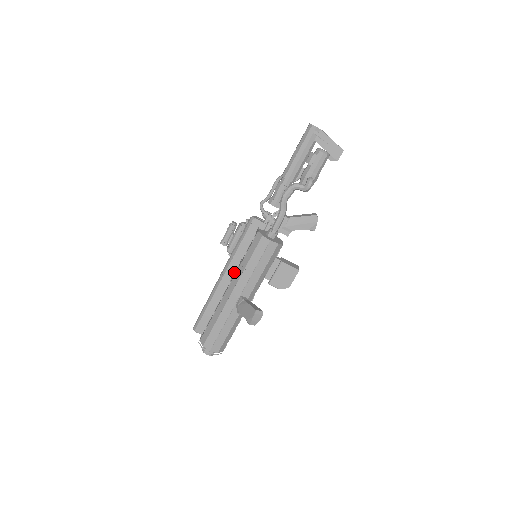
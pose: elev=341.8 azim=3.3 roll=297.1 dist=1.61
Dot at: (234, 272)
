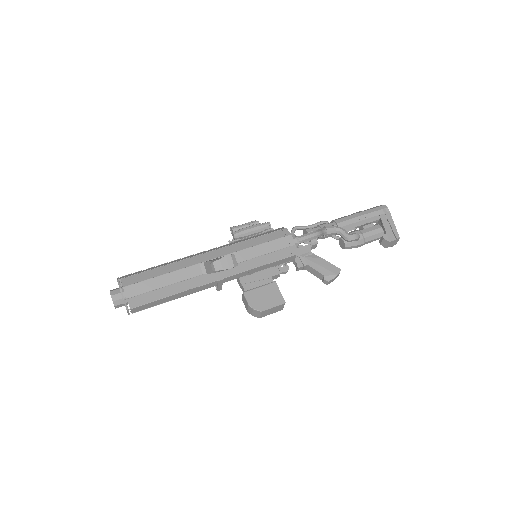
Dot at: occluded
